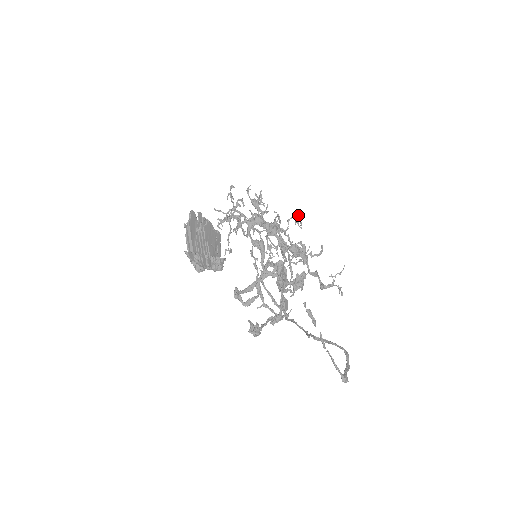
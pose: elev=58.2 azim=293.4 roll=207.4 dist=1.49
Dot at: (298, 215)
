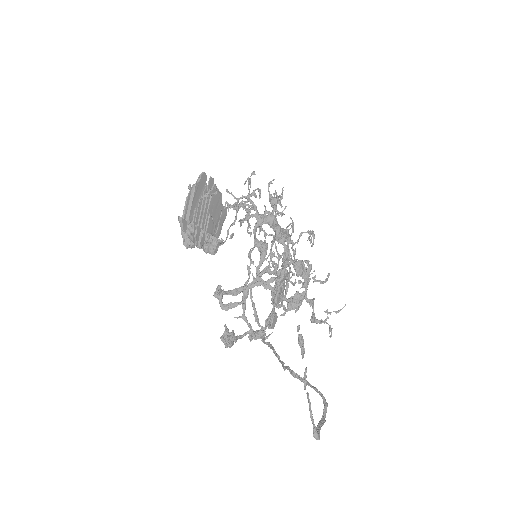
Dot at: (313, 232)
